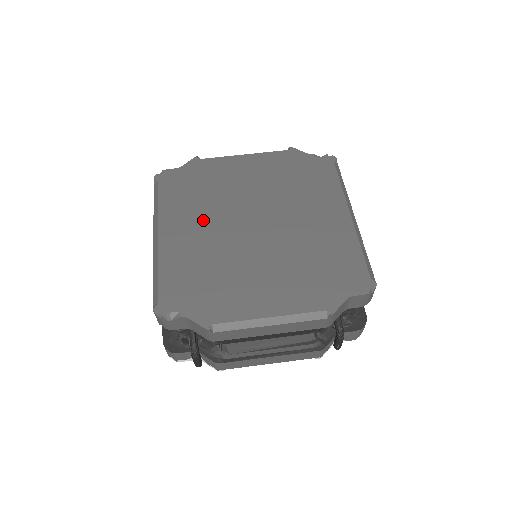
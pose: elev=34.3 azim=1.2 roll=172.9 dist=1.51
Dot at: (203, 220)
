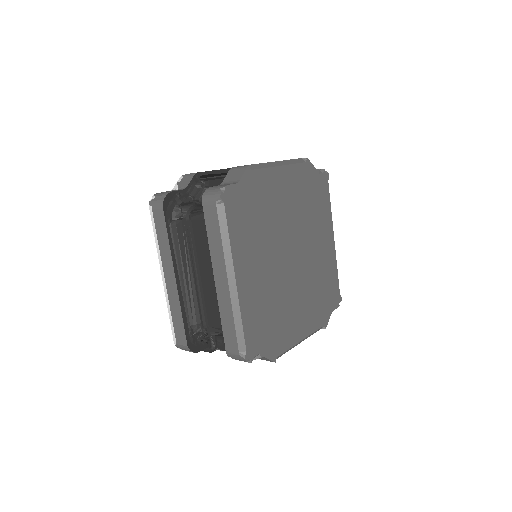
Dot at: (263, 255)
